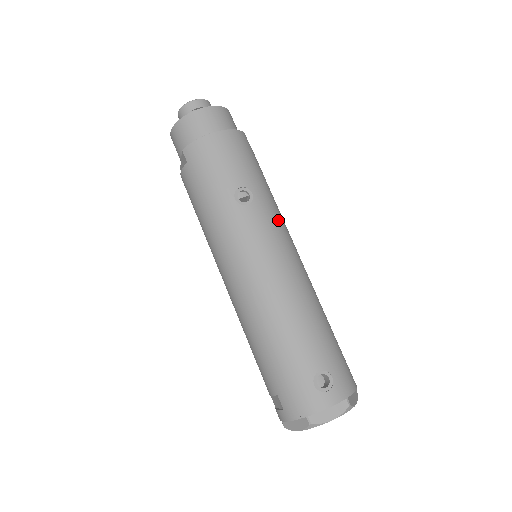
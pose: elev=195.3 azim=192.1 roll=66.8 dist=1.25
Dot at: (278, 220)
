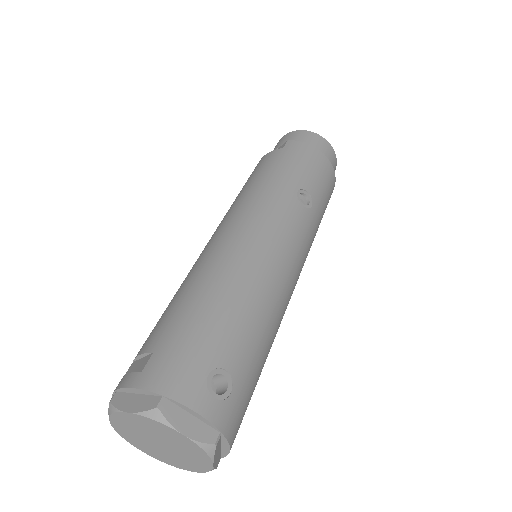
Dot at: (308, 246)
